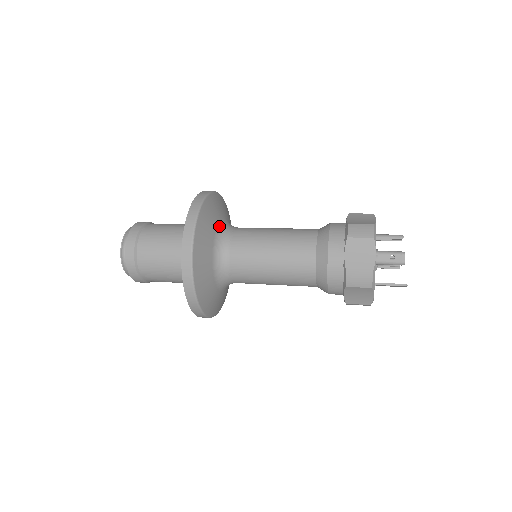
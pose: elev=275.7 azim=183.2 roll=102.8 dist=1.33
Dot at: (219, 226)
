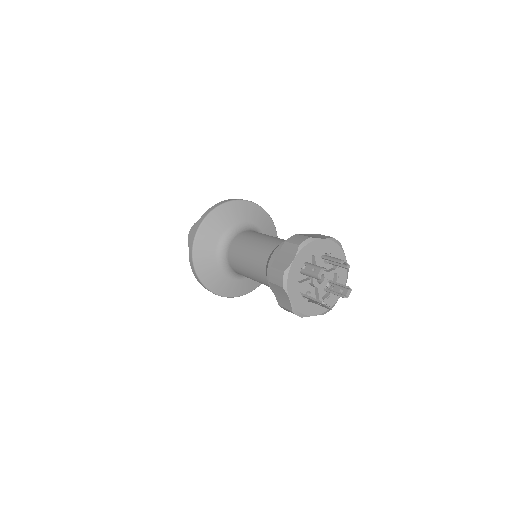
Dot at: (238, 224)
